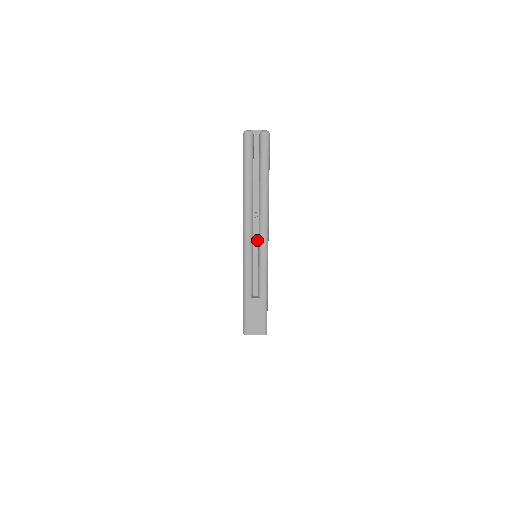
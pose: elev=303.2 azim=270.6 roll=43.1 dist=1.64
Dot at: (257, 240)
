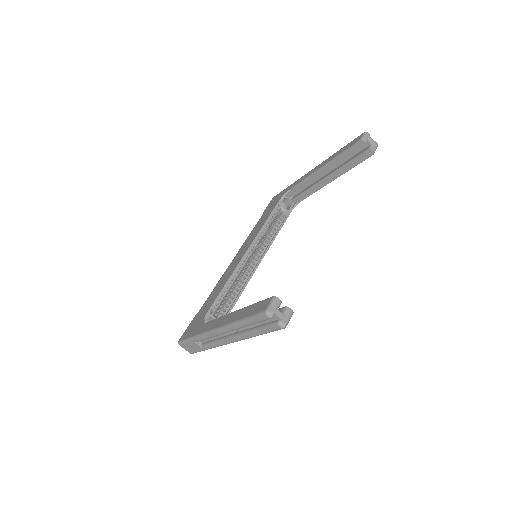
Dot at: (224, 335)
